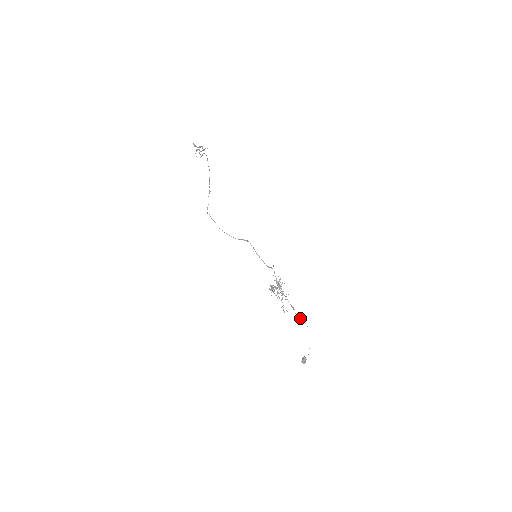
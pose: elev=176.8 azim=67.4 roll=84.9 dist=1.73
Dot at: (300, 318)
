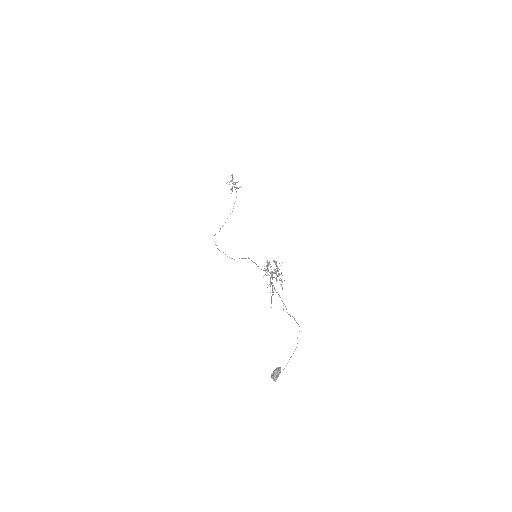
Dot at: (290, 315)
